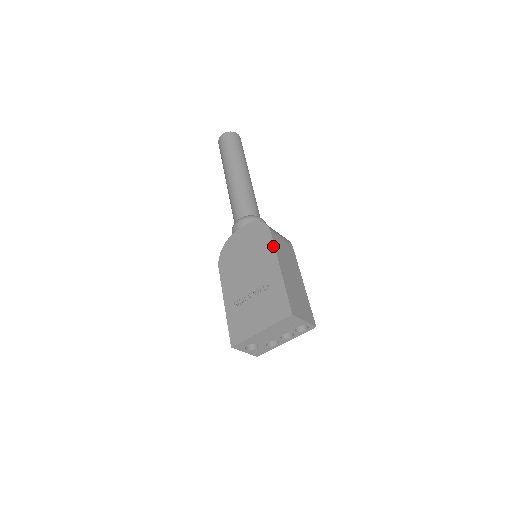
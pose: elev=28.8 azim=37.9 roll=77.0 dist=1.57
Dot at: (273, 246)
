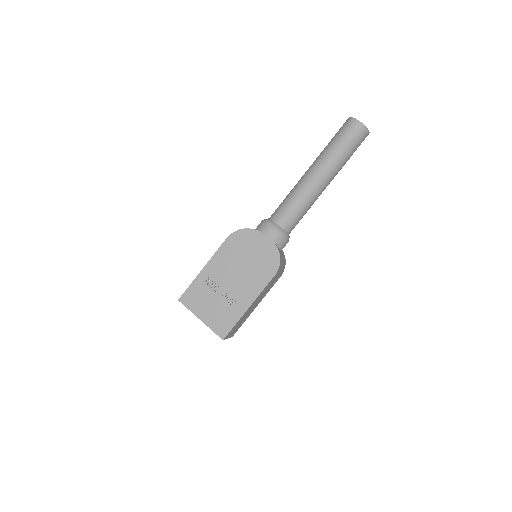
Dot at: (264, 287)
